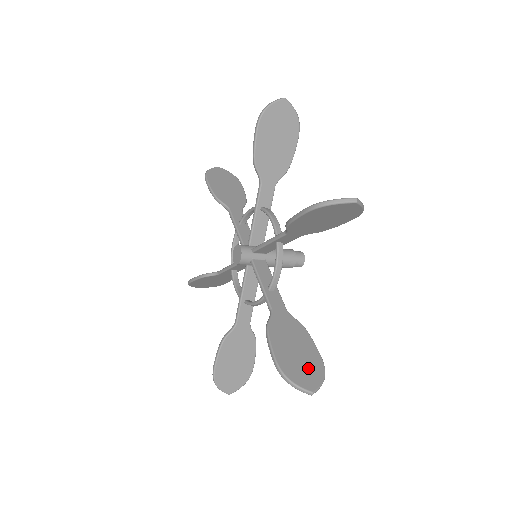
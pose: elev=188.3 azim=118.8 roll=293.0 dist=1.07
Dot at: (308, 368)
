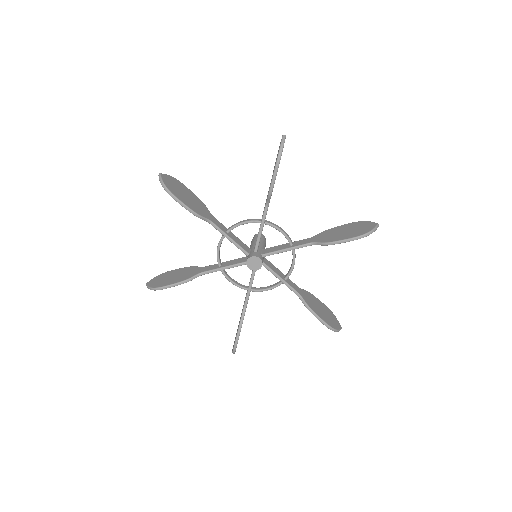
Dot at: (331, 316)
